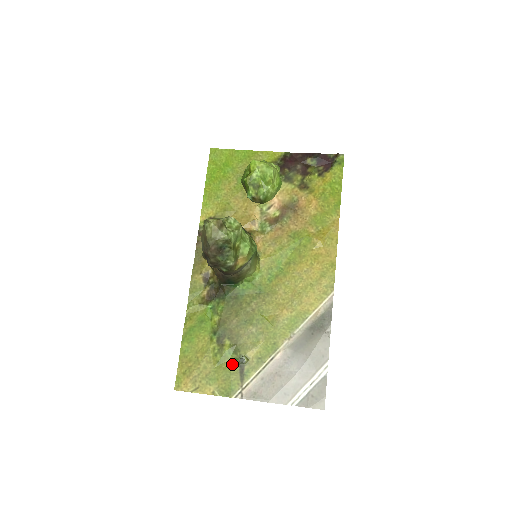
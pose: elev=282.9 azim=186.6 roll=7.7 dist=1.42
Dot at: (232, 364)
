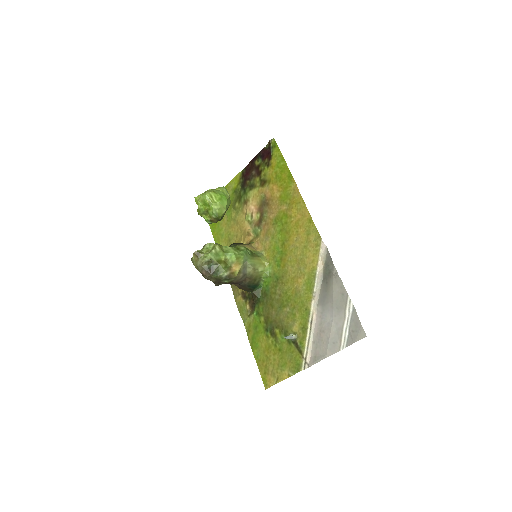
Dot at: (288, 345)
